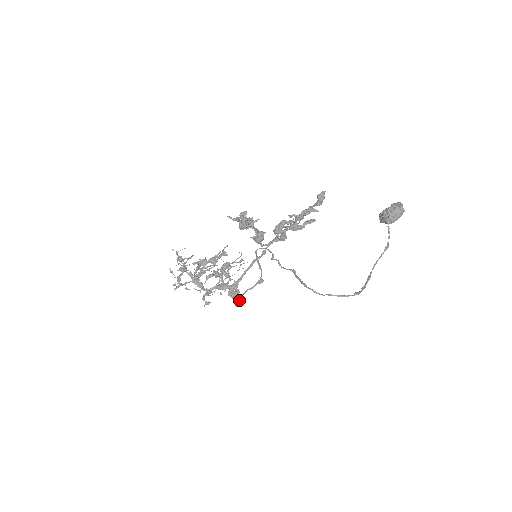
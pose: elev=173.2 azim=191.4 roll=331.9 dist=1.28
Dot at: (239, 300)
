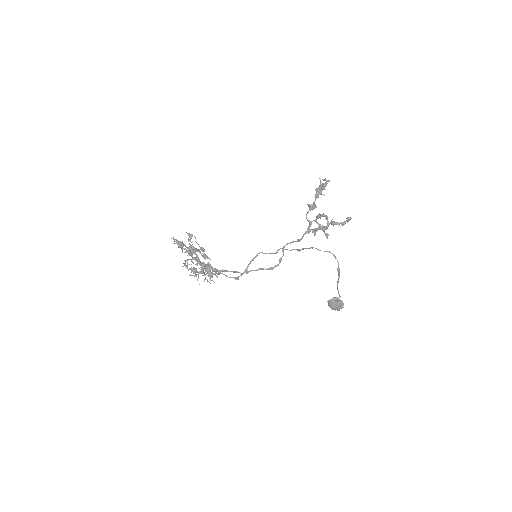
Dot at: occluded
